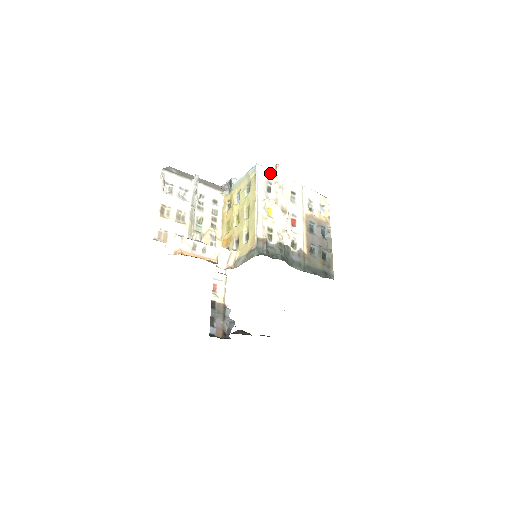
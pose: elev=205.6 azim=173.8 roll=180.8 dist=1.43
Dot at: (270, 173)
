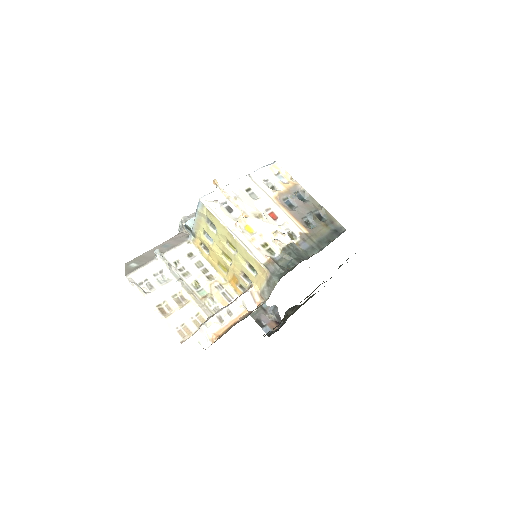
Dot at: (216, 194)
